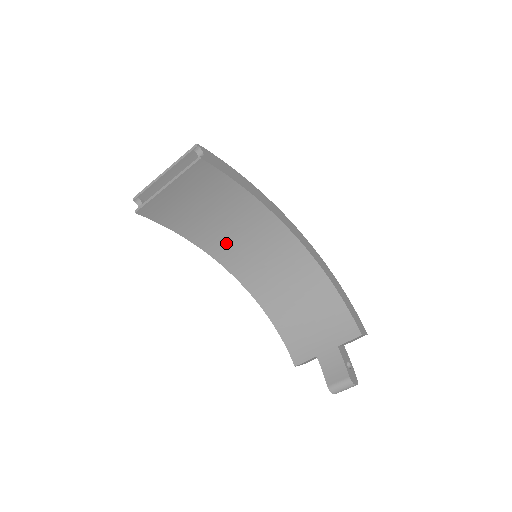
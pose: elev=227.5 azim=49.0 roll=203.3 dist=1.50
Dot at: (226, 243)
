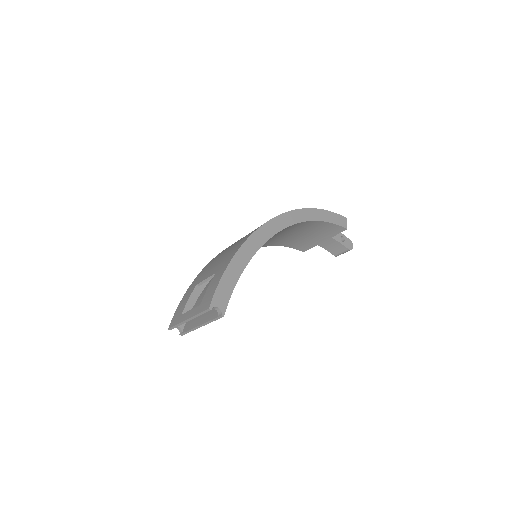
Dot at: occluded
